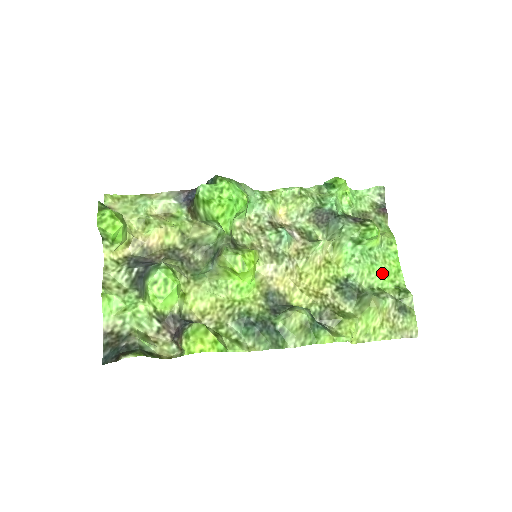
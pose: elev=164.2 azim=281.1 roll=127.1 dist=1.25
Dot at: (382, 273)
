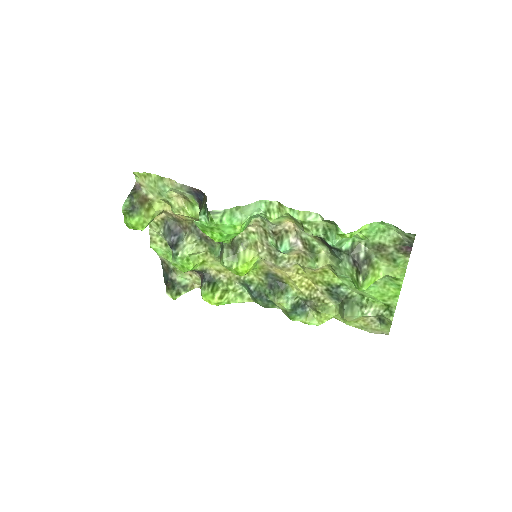
Dot at: (376, 293)
